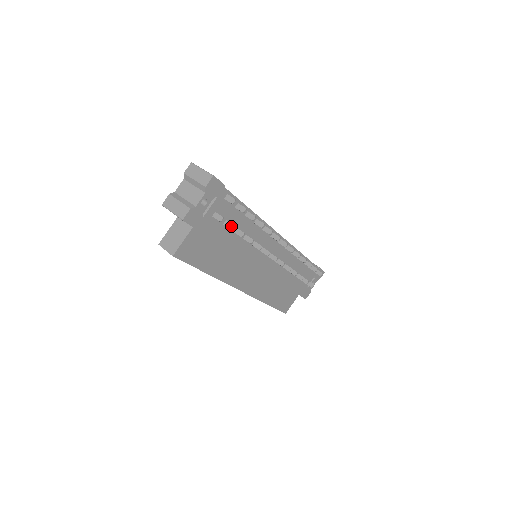
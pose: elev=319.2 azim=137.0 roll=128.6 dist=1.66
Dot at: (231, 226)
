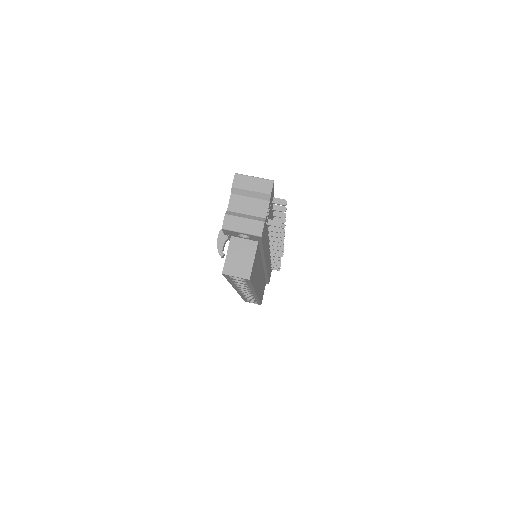
Dot at: (279, 229)
